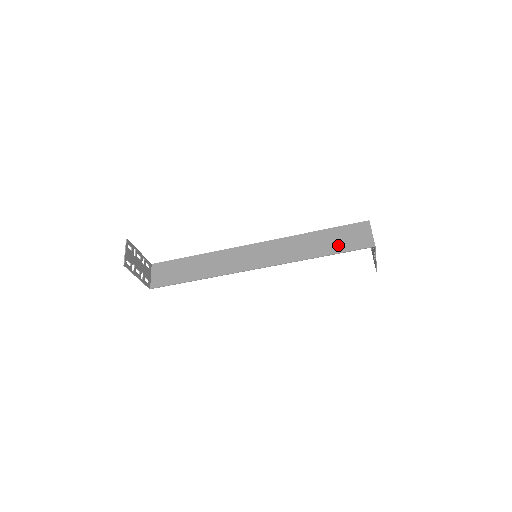
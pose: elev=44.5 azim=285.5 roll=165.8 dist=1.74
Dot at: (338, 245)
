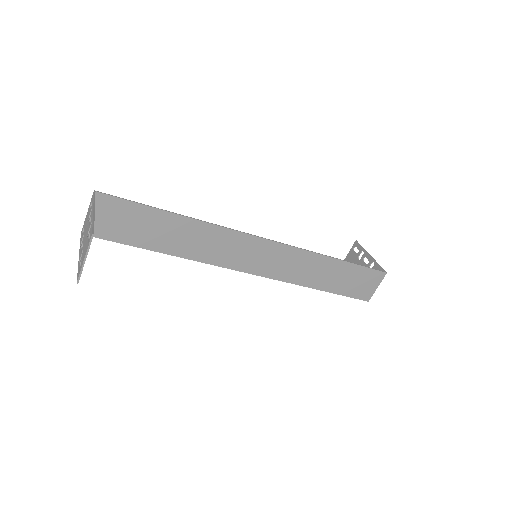
Dot at: (342, 286)
